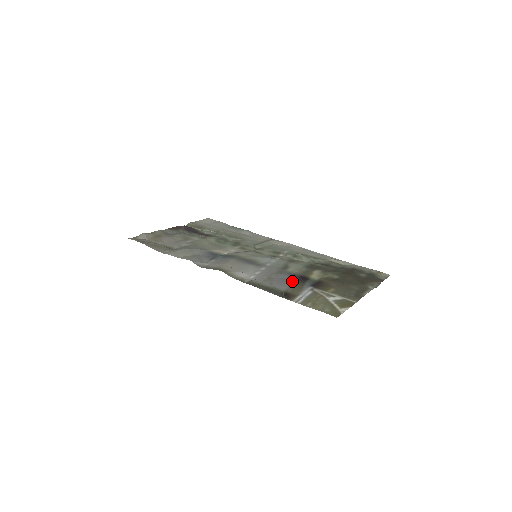
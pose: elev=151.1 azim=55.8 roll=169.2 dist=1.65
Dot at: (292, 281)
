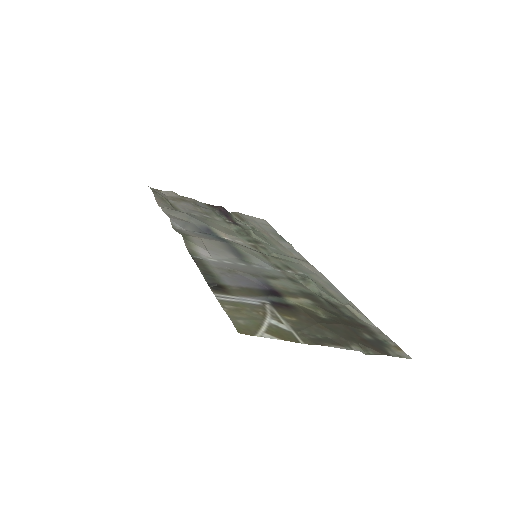
Dot at: (254, 286)
